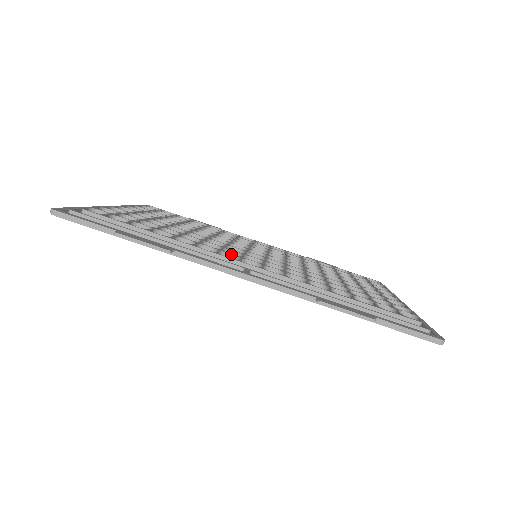
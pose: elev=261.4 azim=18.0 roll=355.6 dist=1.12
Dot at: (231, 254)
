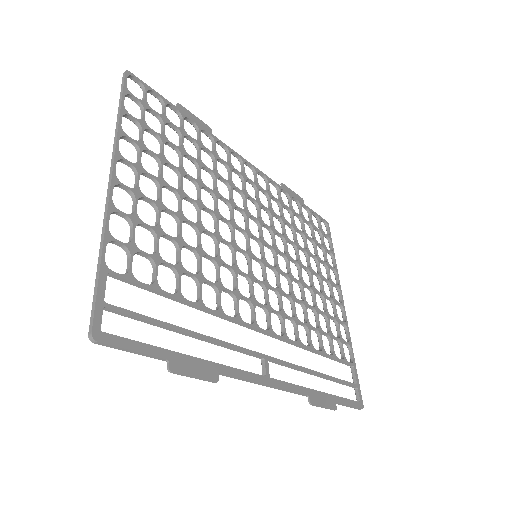
Dot at: (246, 299)
